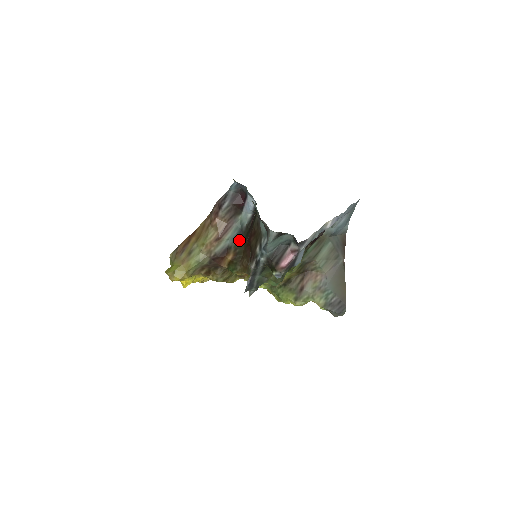
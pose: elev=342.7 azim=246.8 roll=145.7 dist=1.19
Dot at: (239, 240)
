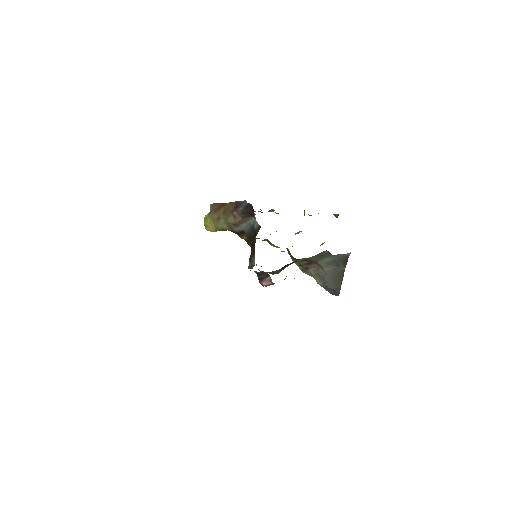
Dot at: (250, 233)
